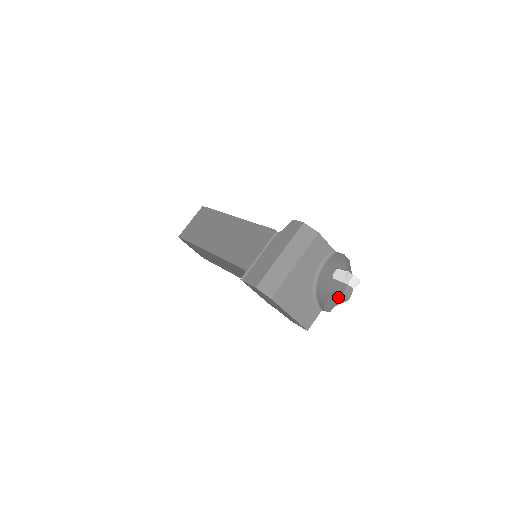
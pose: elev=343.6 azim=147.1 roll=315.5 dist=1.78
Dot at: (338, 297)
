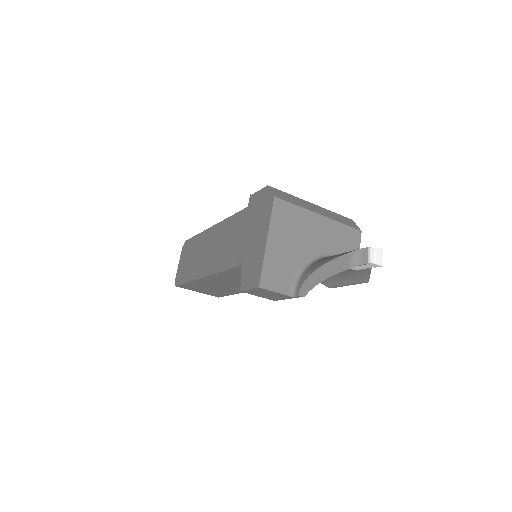
Dot at: (343, 257)
